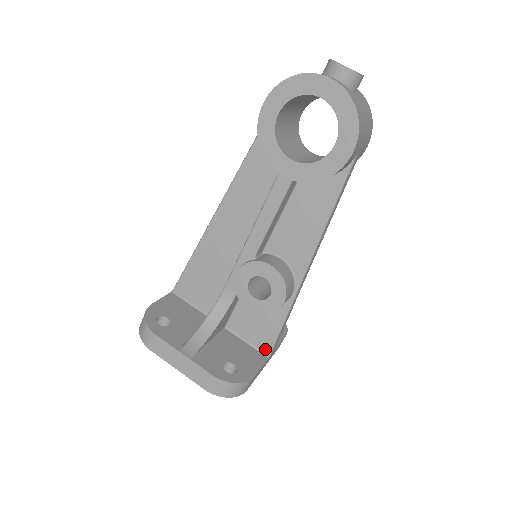
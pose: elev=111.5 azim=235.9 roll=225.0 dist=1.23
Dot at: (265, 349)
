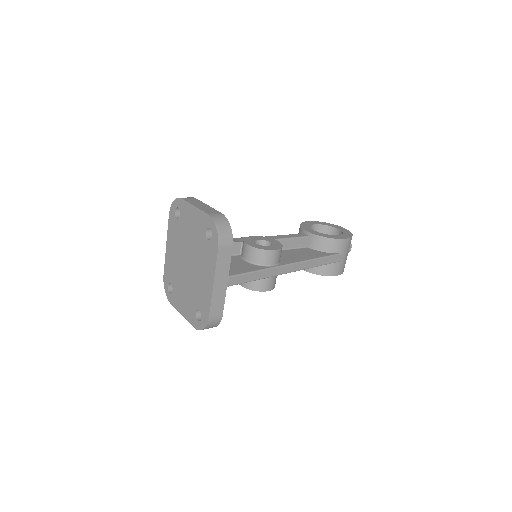
Dot at: (229, 273)
